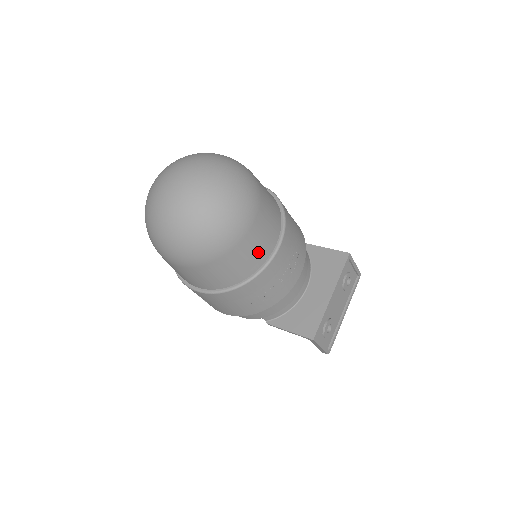
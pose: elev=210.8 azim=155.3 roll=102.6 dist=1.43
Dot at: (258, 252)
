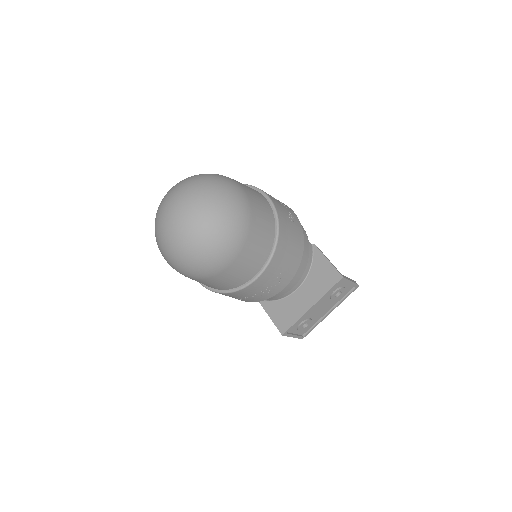
Dot at: (236, 279)
